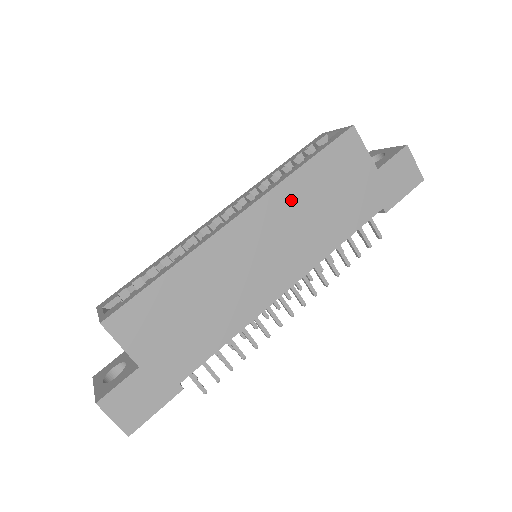
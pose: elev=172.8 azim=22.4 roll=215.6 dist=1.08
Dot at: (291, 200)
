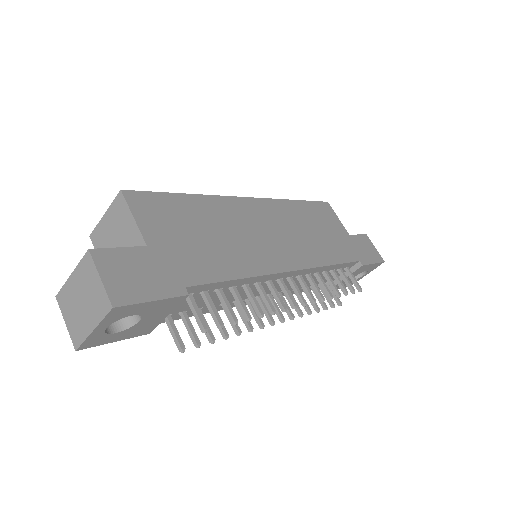
Dot at: (290, 214)
